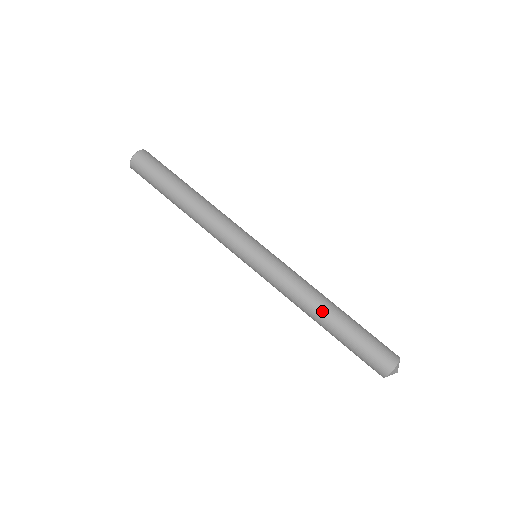
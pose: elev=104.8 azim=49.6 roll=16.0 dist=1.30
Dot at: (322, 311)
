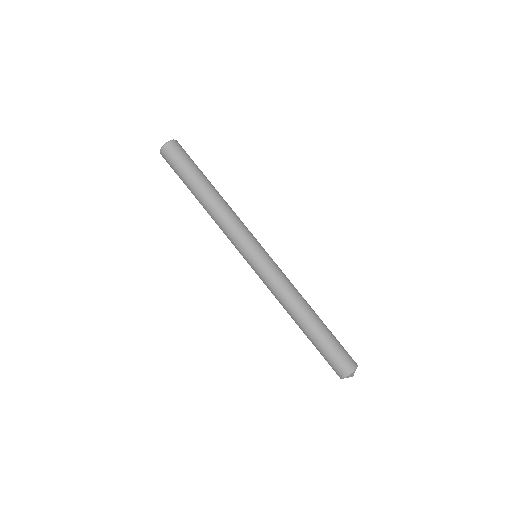
Dot at: (308, 311)
